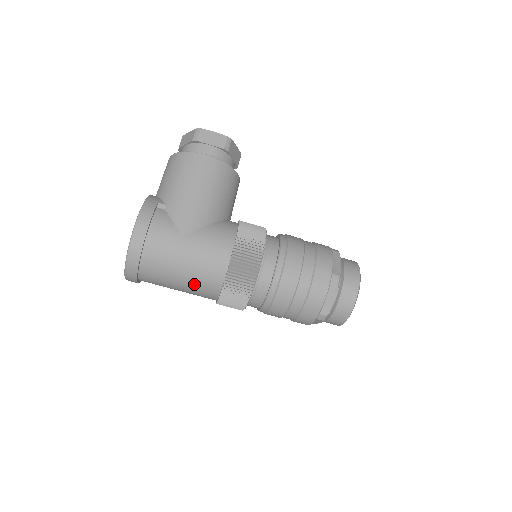
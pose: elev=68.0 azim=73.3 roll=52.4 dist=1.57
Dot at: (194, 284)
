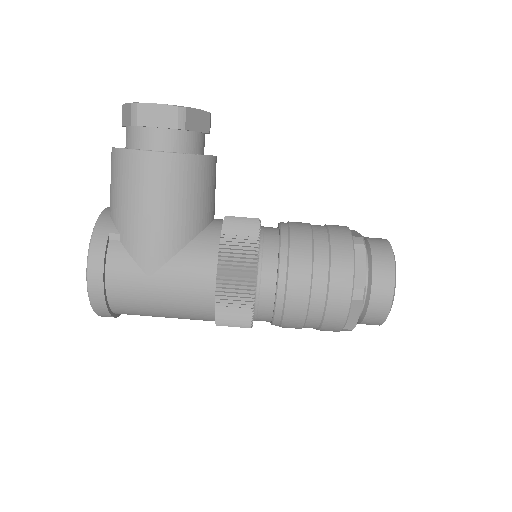
Dot at: (182, 318)
